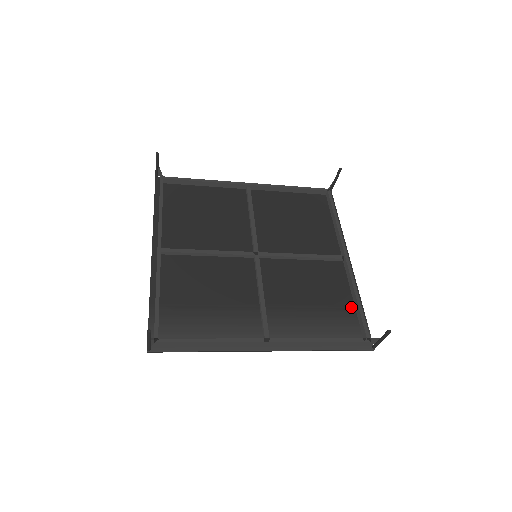
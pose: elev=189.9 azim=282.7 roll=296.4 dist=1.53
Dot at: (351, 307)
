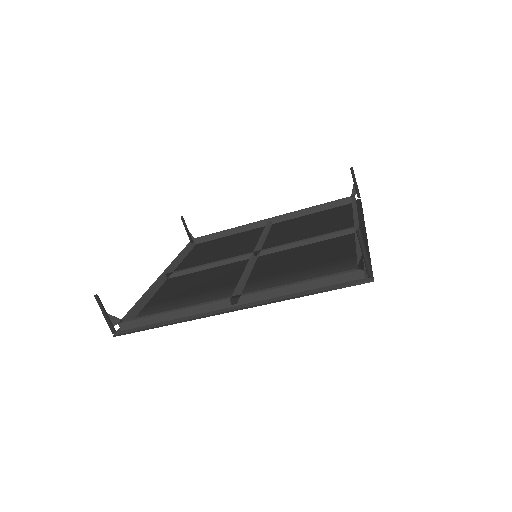
Dot at: (353, 258)
